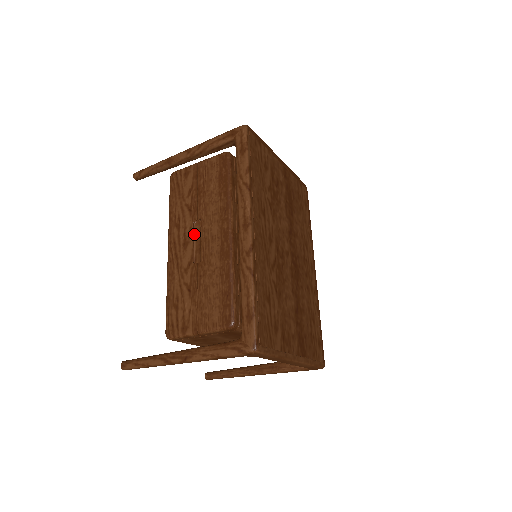
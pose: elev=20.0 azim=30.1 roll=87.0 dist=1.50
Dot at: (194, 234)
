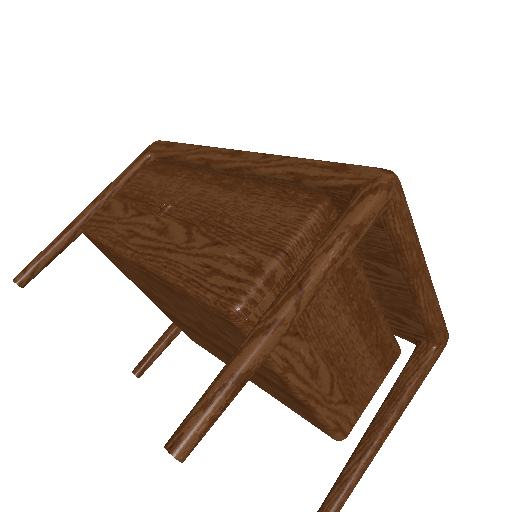
Dot at: occluded
